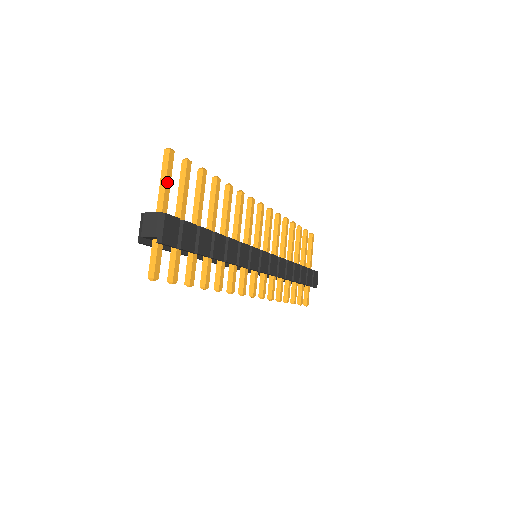
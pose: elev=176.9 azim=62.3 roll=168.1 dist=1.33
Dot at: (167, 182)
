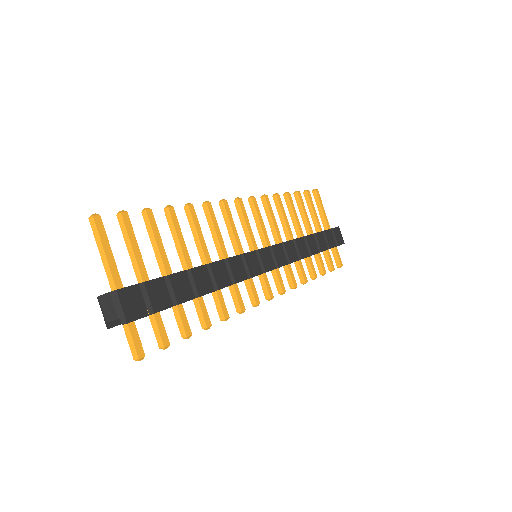
Dot at: (107, 252)
